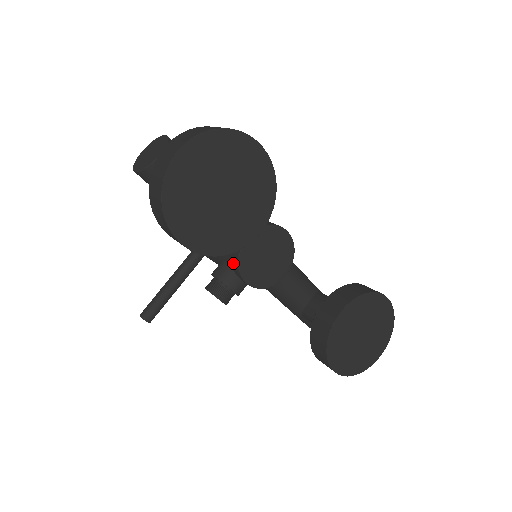
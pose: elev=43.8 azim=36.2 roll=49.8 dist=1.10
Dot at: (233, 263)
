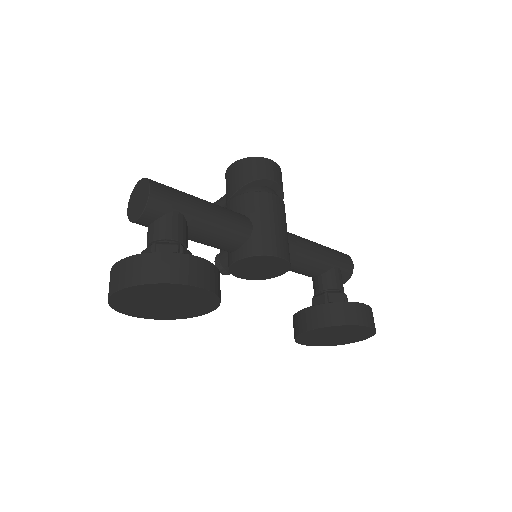
Dot at: occluded
